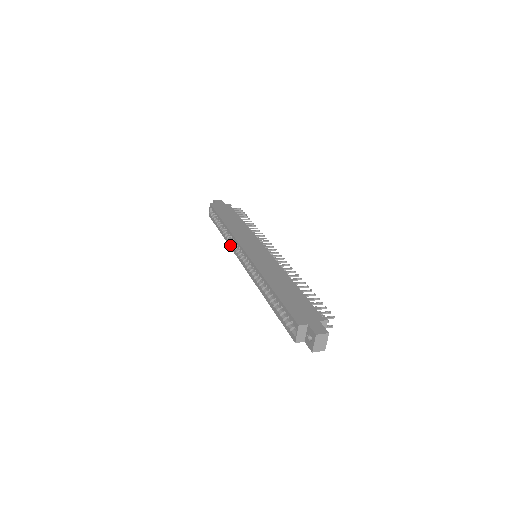
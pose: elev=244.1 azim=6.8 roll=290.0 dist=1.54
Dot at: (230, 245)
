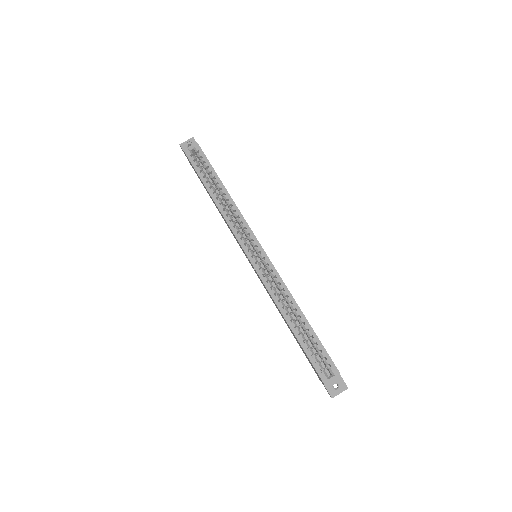
Dot at: (229, 220)
